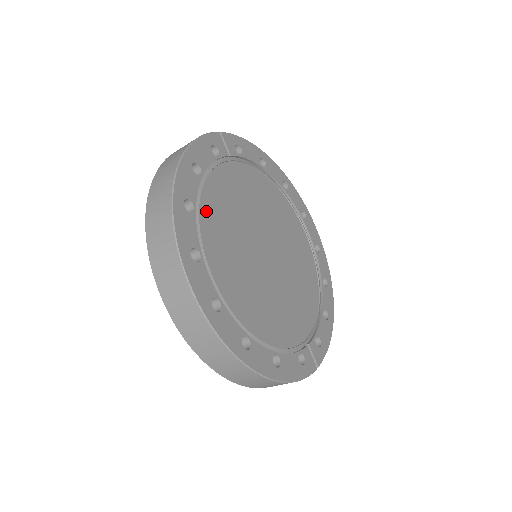
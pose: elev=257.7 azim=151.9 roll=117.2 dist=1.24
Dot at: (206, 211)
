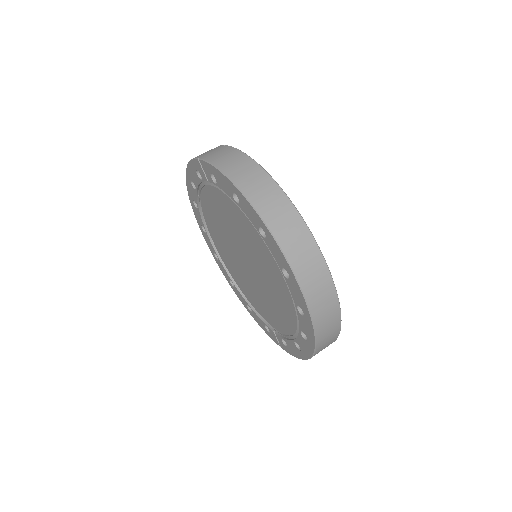
Dot at: occluded
